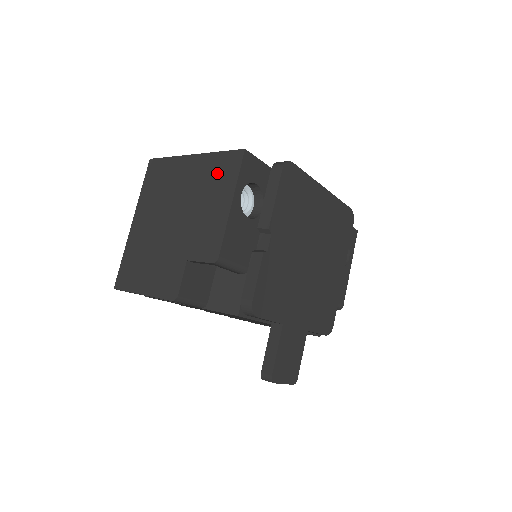
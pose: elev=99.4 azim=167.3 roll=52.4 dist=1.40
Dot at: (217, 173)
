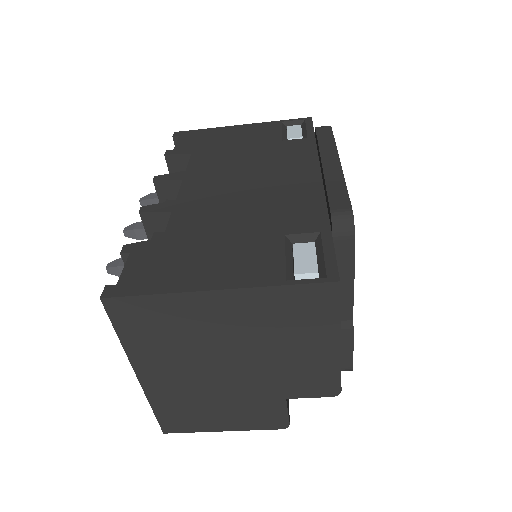
Dot at: (293, 314)
